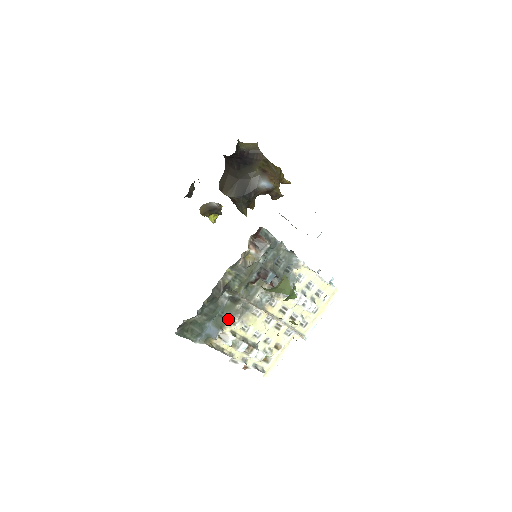
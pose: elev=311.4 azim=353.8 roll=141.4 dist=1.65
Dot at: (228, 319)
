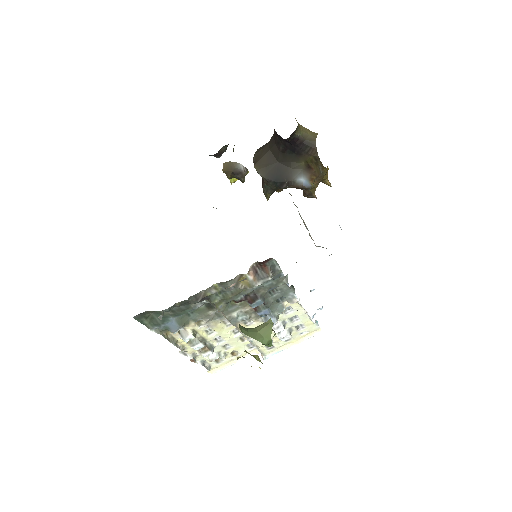
Dot at: (195, 320)
